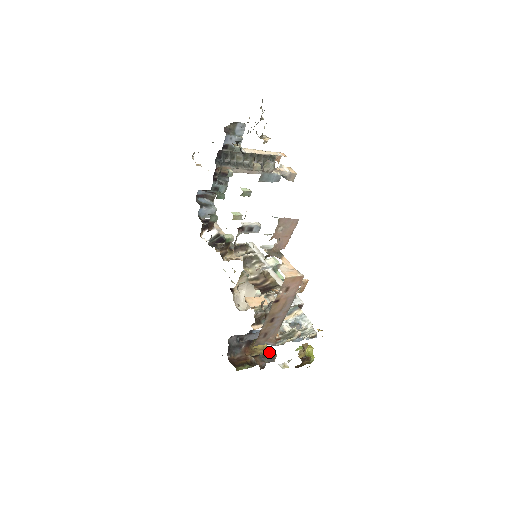
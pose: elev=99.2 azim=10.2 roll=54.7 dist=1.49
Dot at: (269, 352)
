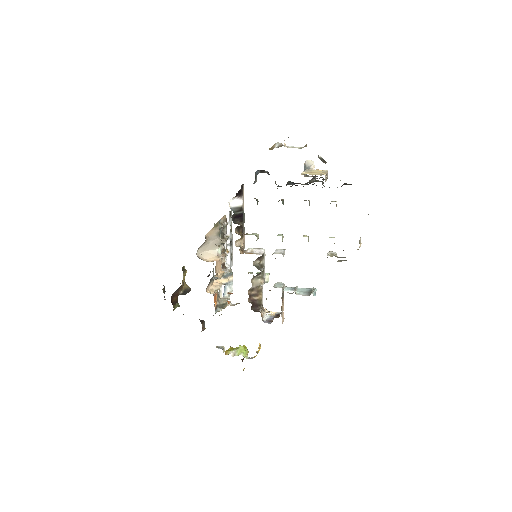
Dot at: (189, 288)
